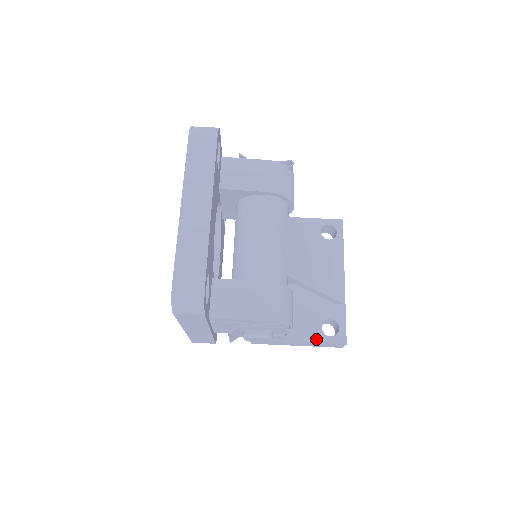
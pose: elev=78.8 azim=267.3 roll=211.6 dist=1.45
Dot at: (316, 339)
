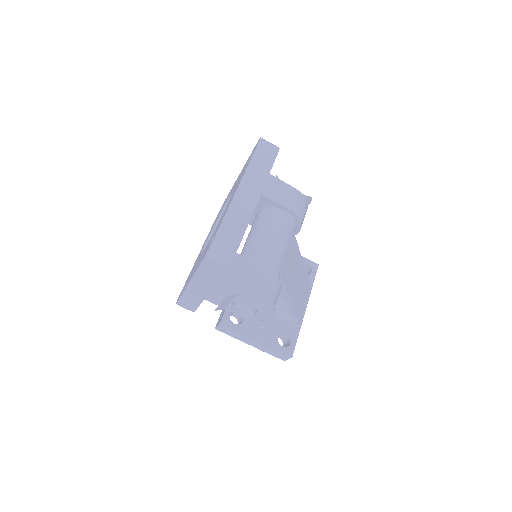
Dot at: (271, 343)
